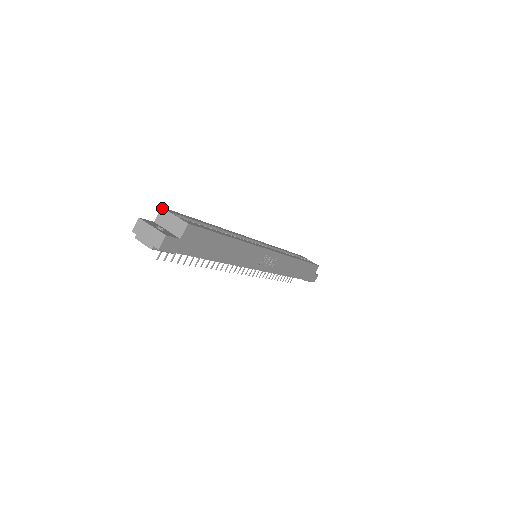
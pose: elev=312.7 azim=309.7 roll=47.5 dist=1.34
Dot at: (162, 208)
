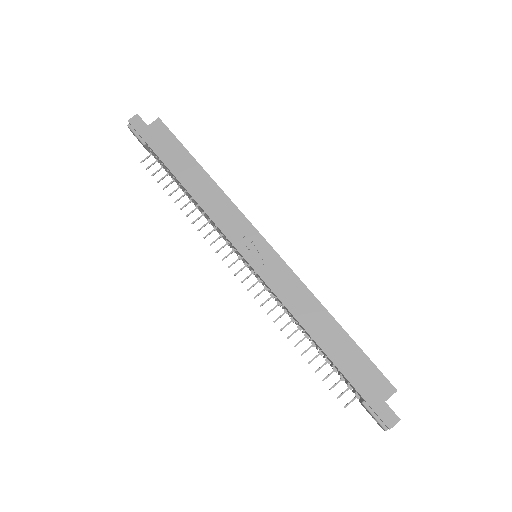
Dot at: occluded
